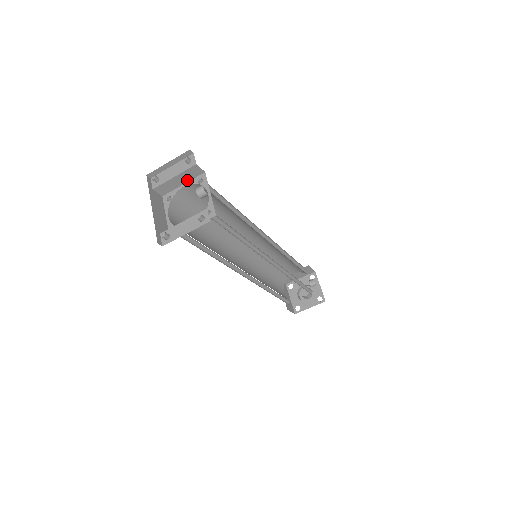
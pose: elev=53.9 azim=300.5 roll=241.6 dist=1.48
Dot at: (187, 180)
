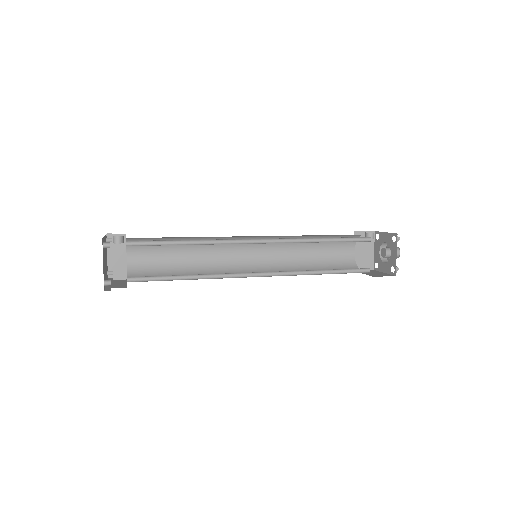
Dot at: (124, 252)
